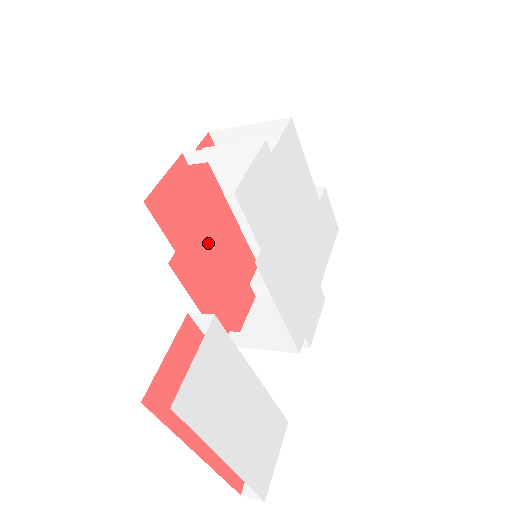
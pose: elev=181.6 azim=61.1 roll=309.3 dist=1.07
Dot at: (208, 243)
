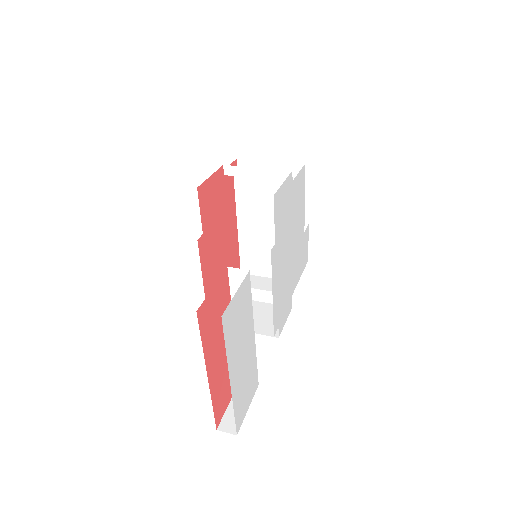
Dot at: (220, 238)
